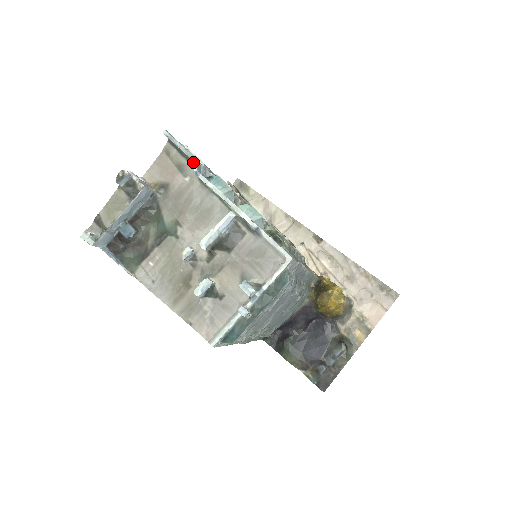
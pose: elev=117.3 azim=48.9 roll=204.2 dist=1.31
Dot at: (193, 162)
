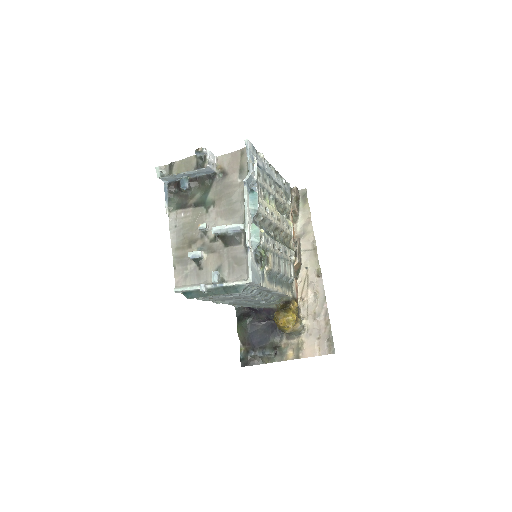
Dot at: (248, 174)
